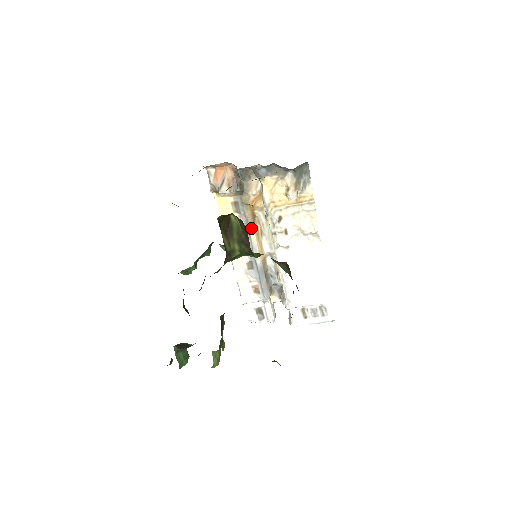
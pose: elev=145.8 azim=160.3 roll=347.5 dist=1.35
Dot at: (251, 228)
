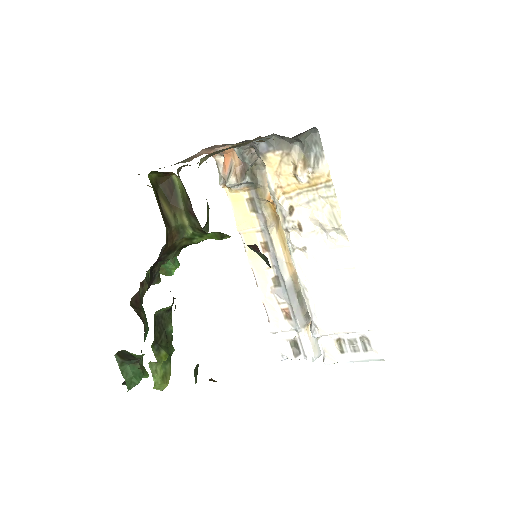
Dot at: (273, 232)
